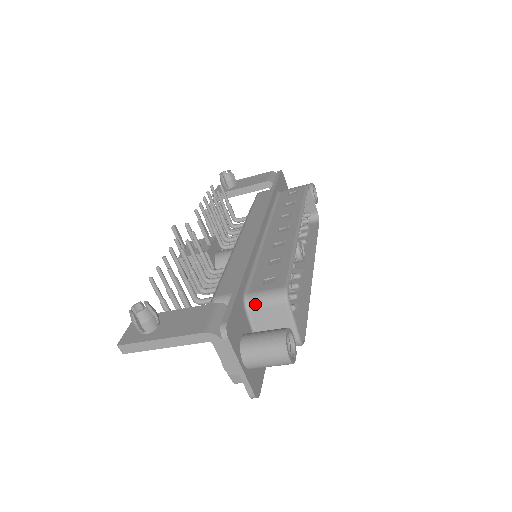
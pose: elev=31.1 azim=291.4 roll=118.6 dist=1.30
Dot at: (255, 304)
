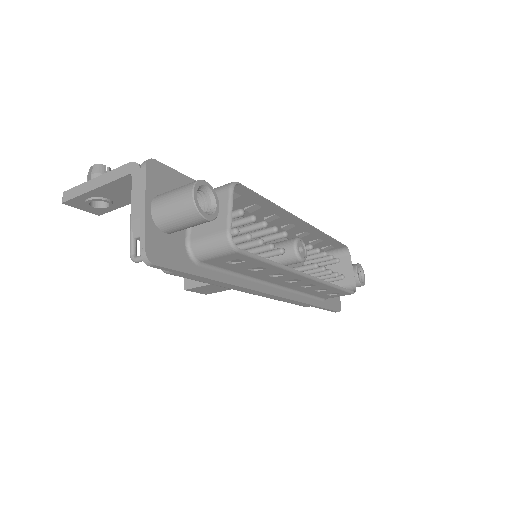
Dot at: occluded
